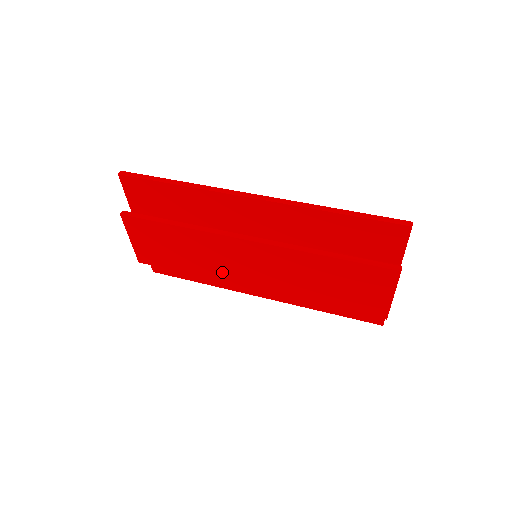
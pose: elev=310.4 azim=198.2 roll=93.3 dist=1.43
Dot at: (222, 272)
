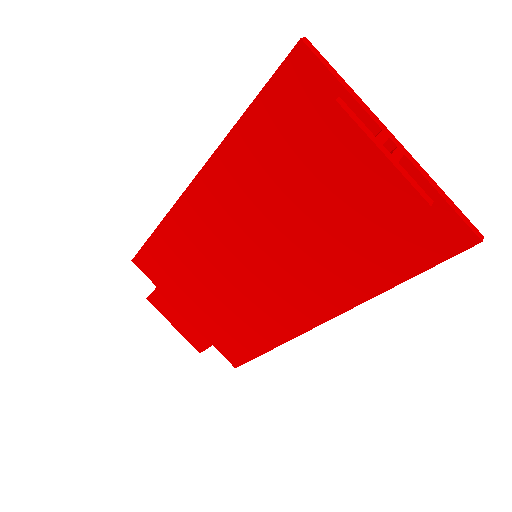
Dot at: (242, 302)
